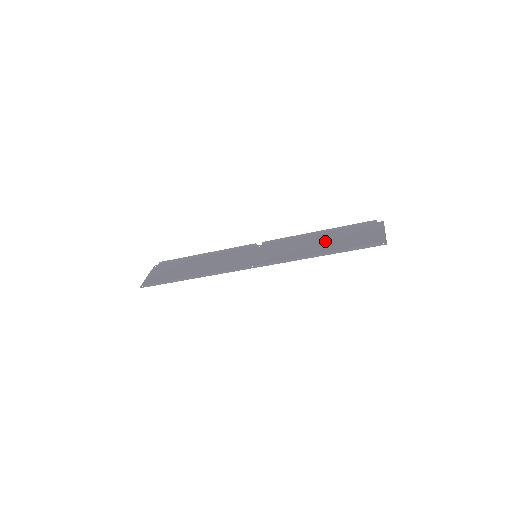
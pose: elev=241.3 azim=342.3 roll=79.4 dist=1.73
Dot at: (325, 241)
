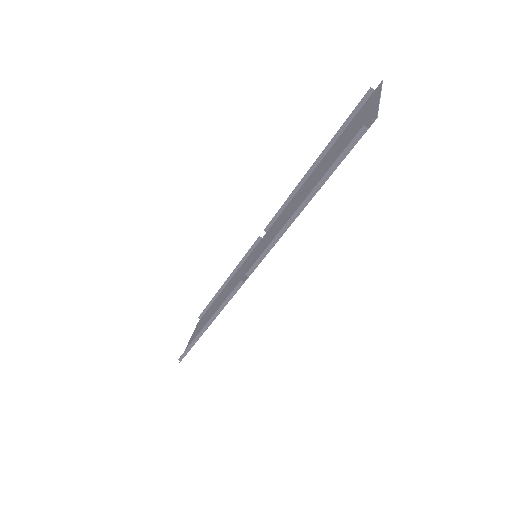
Dot at: (314, 178)
